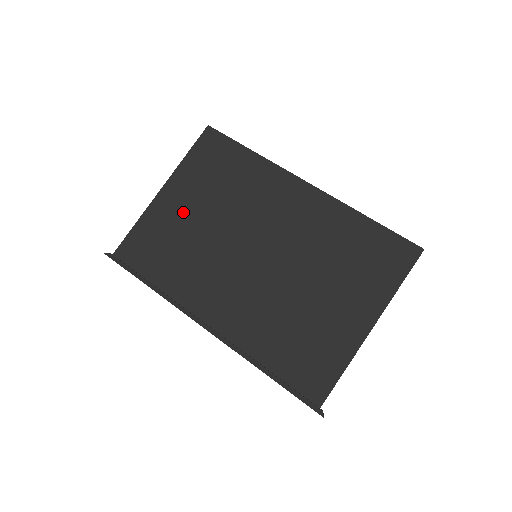
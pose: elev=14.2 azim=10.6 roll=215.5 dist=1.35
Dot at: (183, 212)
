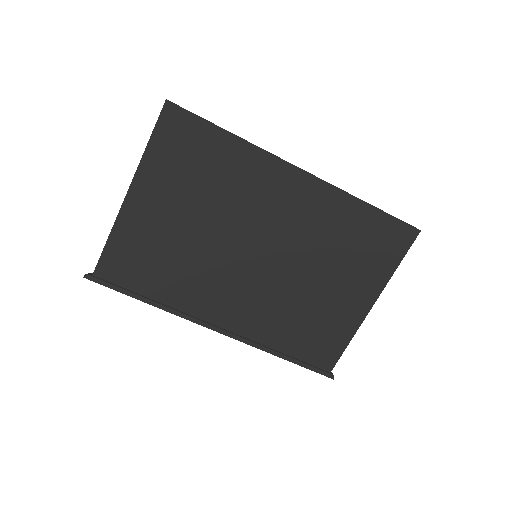
Dot at: (163, 219)
